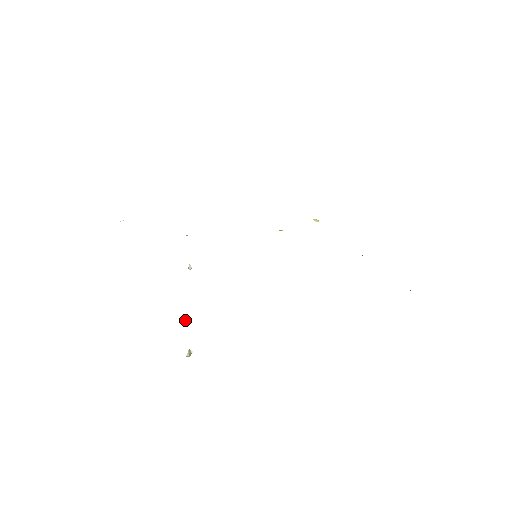
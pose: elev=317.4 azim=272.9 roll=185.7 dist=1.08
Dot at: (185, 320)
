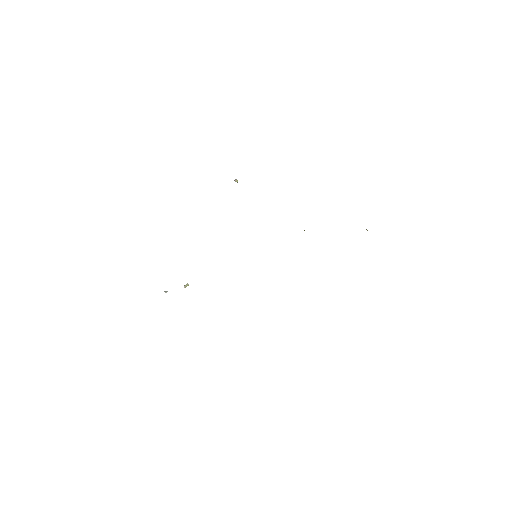
Dot at: (166, 292)
